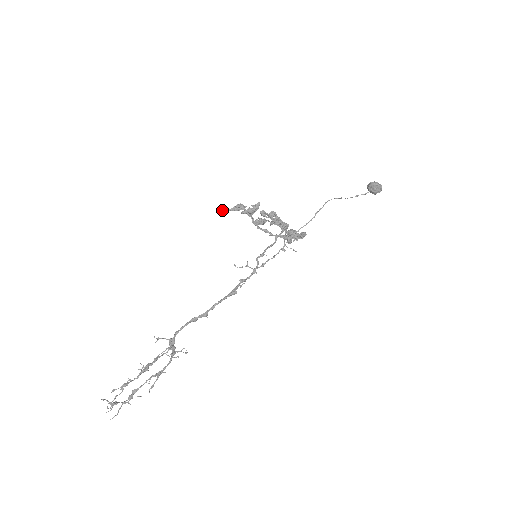
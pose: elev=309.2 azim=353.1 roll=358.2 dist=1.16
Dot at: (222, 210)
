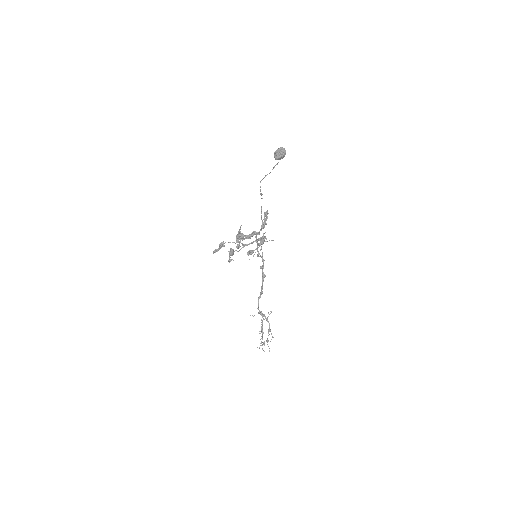
Dot at: occluded
